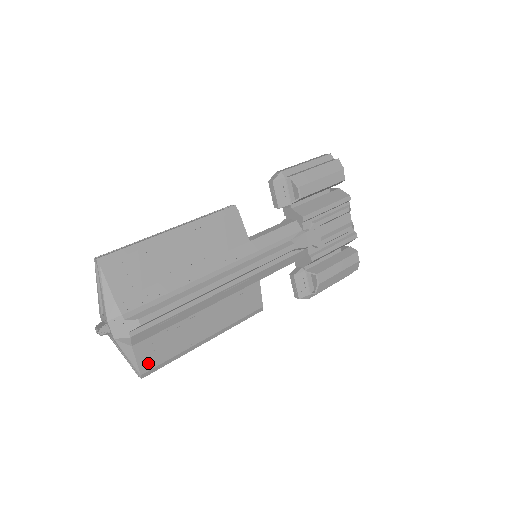
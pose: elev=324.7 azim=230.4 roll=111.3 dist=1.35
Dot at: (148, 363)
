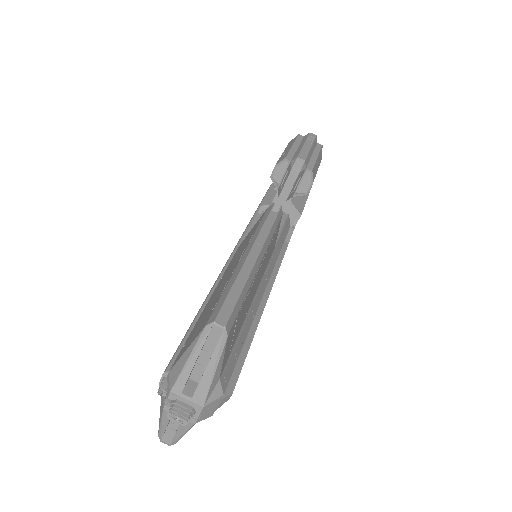
Dot at: occluded
